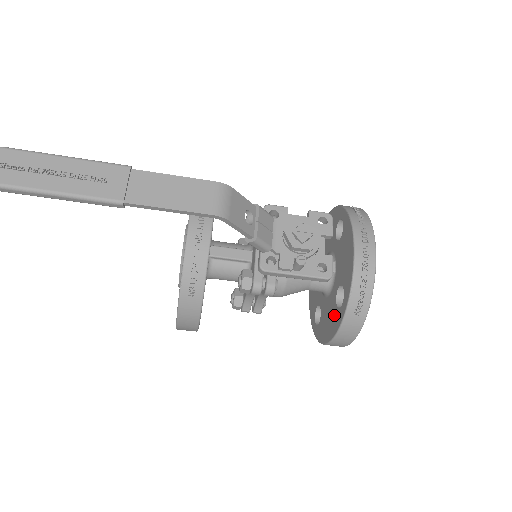
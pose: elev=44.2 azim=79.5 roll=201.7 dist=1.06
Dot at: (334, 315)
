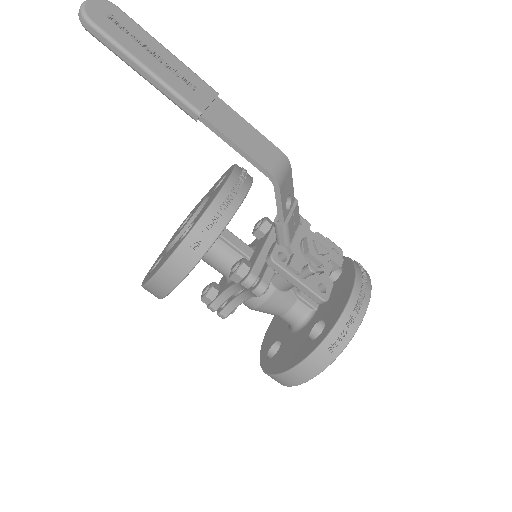
Dot at: (302, 346)
